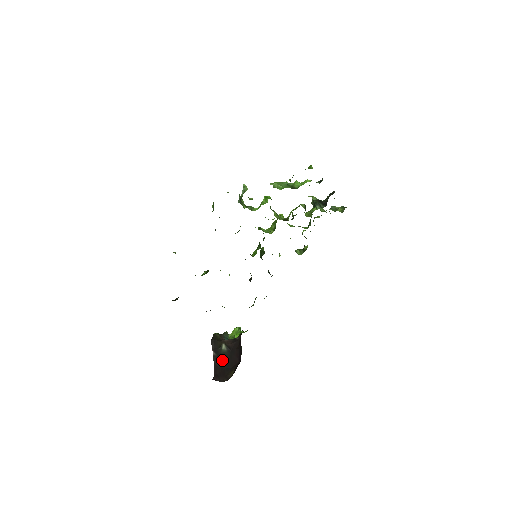
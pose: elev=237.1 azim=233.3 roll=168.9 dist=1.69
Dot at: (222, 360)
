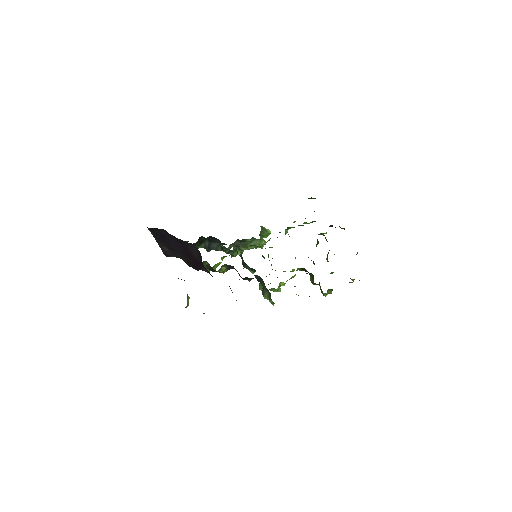
Dot at: occluded
